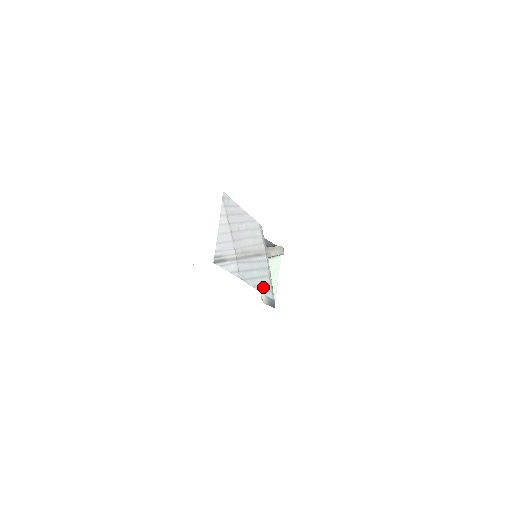
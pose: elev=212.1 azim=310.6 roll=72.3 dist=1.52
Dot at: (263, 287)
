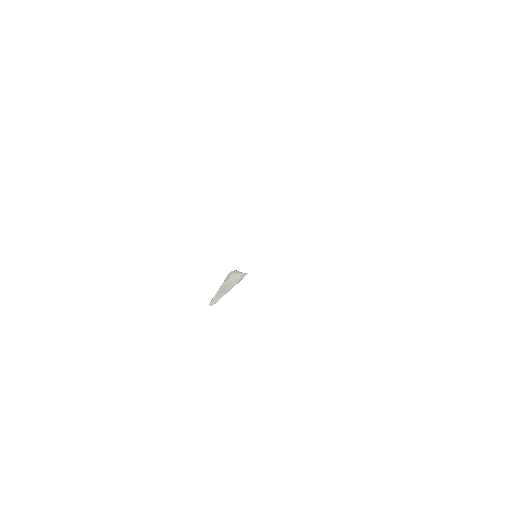
Dot at: occluded
